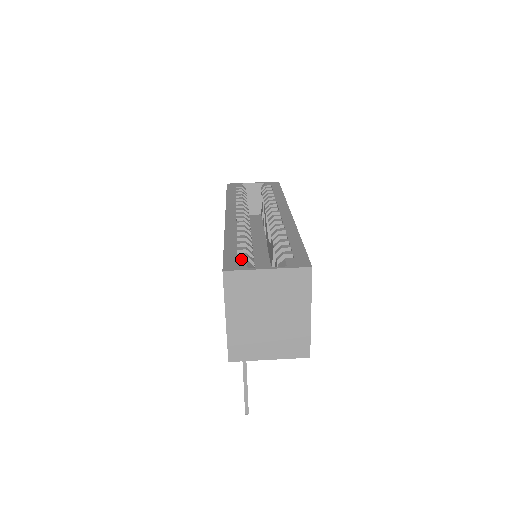
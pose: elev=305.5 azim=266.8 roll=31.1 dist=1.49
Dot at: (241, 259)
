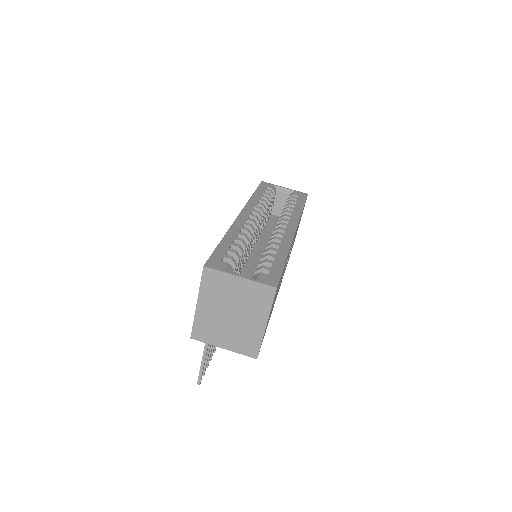
Dot at: (226, 260)
